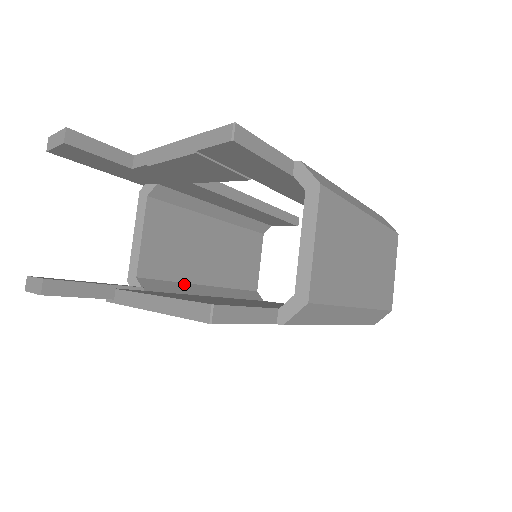
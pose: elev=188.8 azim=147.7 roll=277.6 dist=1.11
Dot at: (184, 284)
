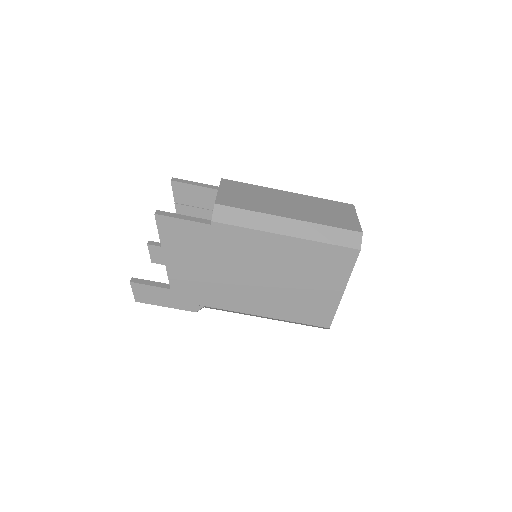
Dot at: occluded
